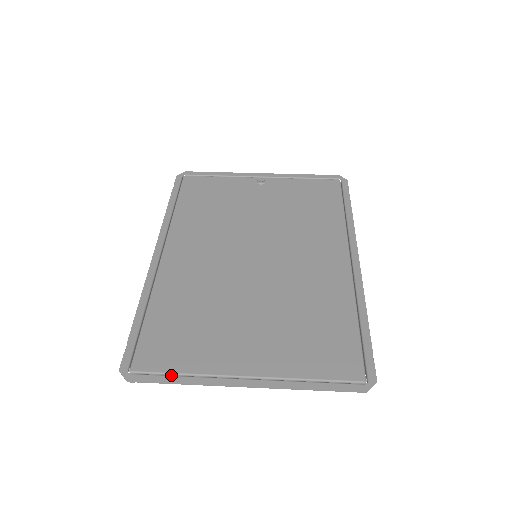
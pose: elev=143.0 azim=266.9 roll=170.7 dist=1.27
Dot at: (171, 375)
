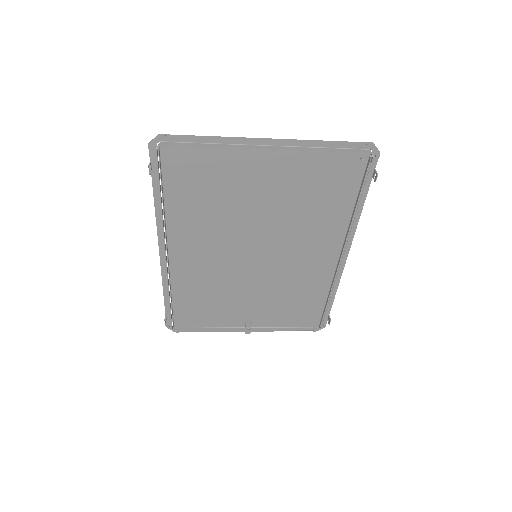
Dot at: (199, 144)
